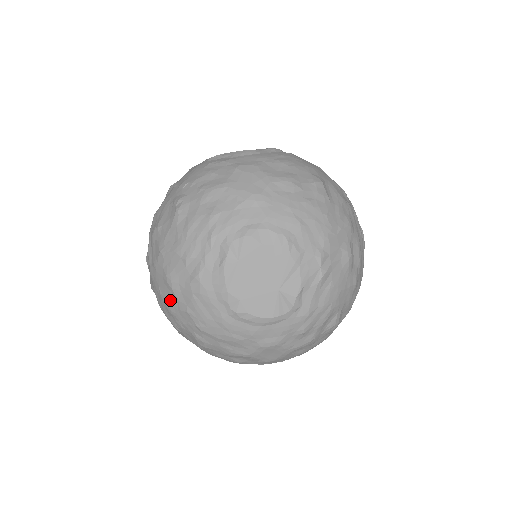
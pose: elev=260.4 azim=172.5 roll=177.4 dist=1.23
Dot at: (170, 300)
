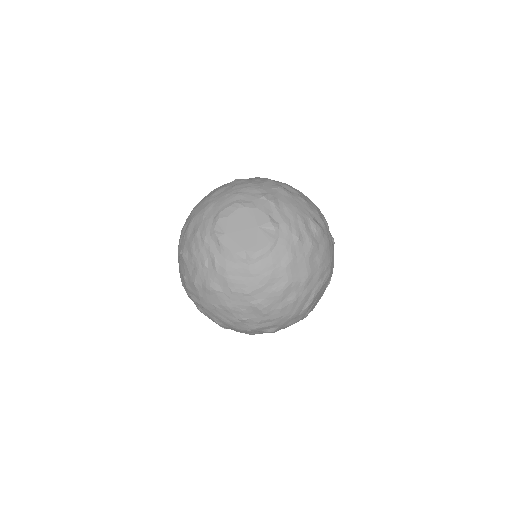
Dot at: (221, 300)
